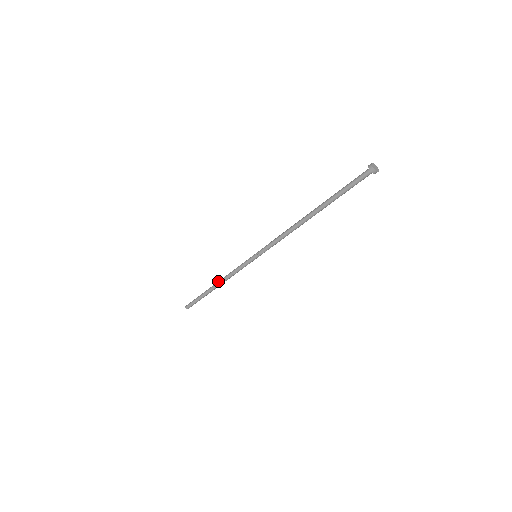
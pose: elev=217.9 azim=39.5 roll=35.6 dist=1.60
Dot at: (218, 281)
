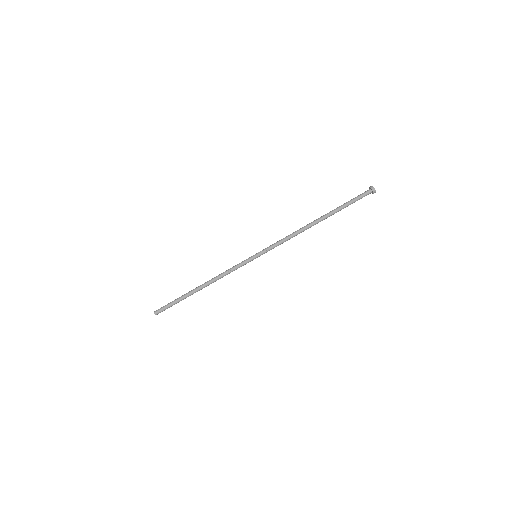
Dot at: (207, 282)
